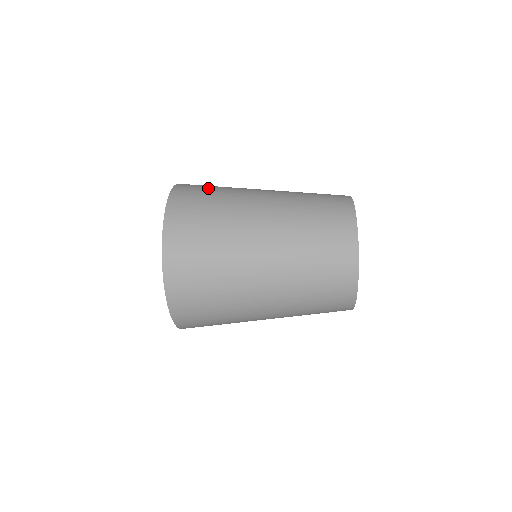
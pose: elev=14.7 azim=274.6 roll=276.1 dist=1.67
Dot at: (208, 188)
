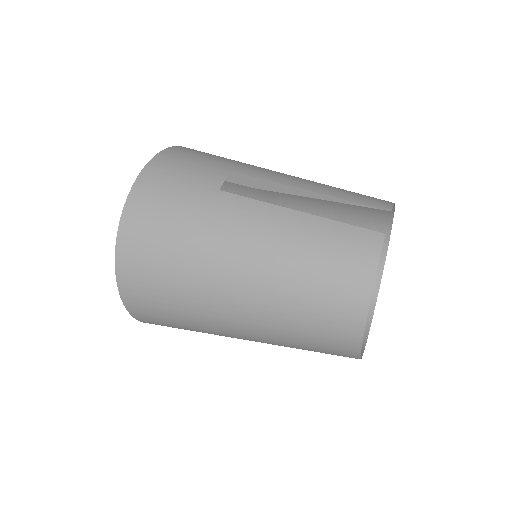
Dot at: (163, 237)
